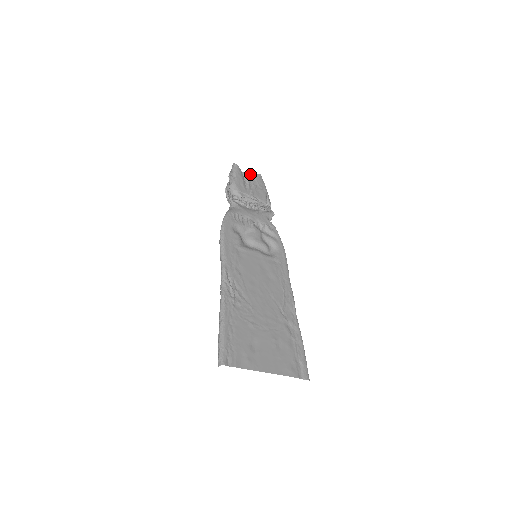
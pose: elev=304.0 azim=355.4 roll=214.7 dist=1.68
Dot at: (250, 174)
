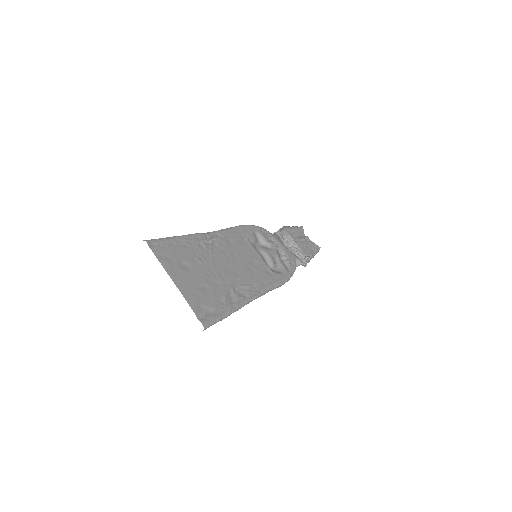
Dot at: occluded
